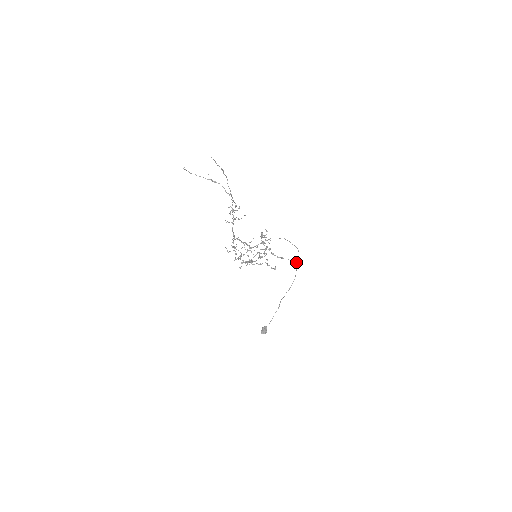
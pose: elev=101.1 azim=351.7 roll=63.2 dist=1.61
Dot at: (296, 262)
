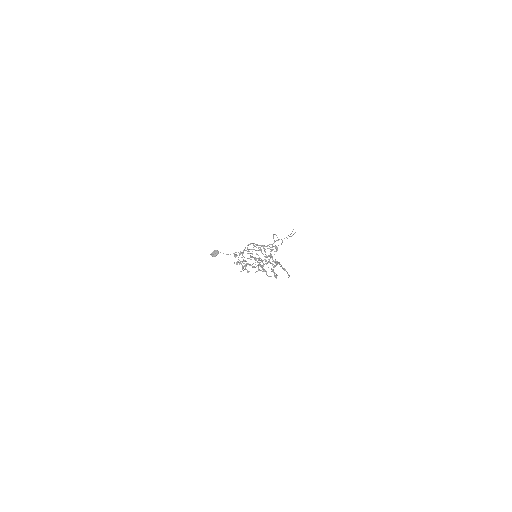
Dot at: (284, 269)
